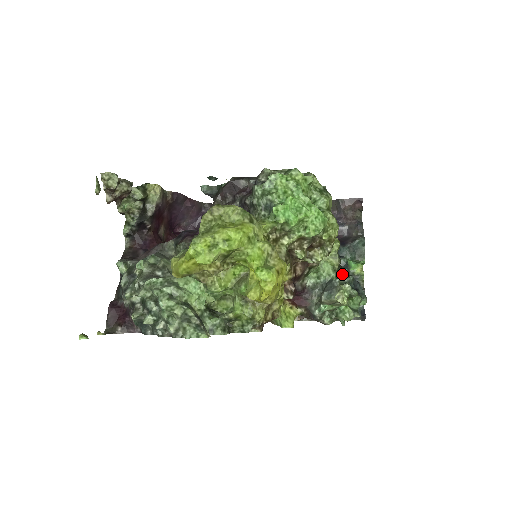
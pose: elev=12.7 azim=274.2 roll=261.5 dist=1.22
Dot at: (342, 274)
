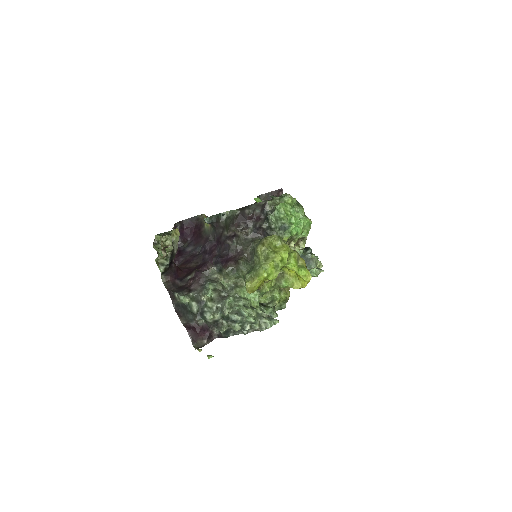
Dot at: (304, 248)
